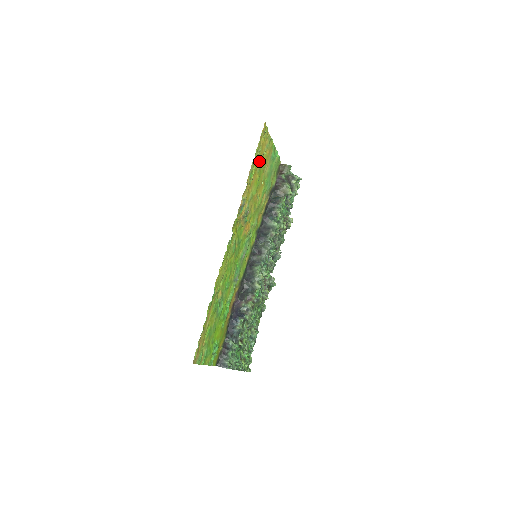
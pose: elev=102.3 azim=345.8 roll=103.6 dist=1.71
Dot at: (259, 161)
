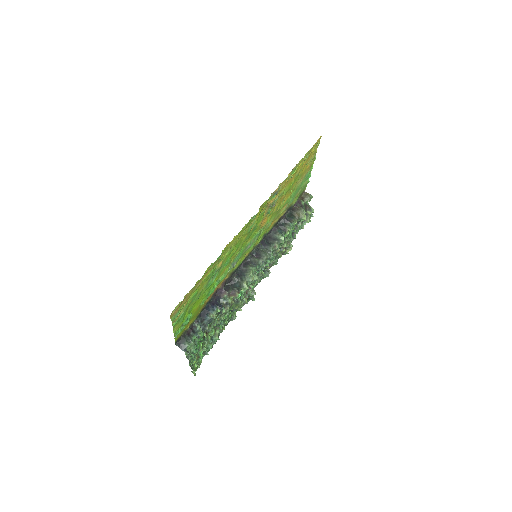
Dot at: (301, 167)
